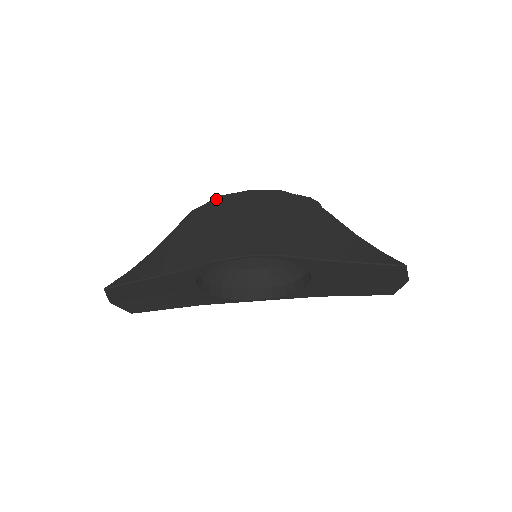
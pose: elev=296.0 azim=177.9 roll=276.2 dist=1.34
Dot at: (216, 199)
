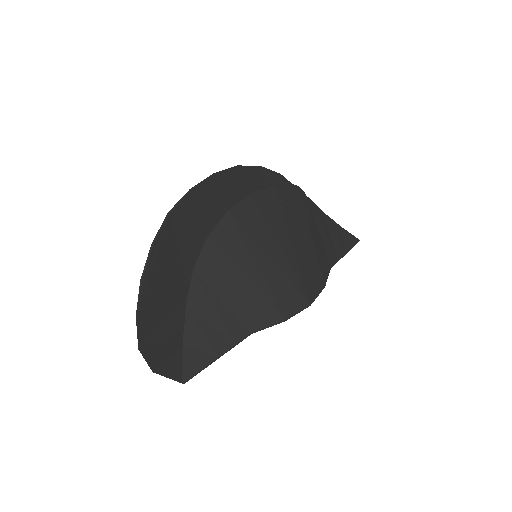
Dot at: (226, 219)
